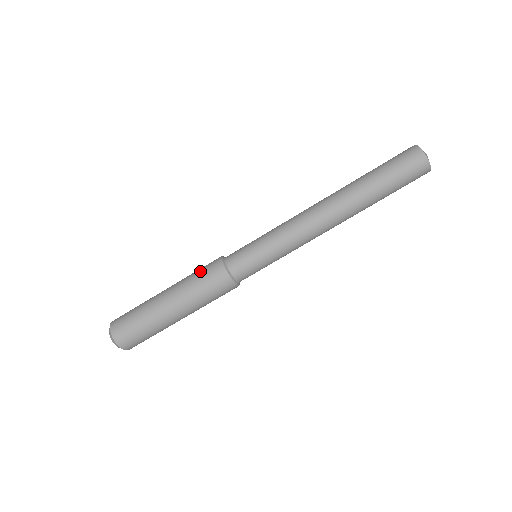
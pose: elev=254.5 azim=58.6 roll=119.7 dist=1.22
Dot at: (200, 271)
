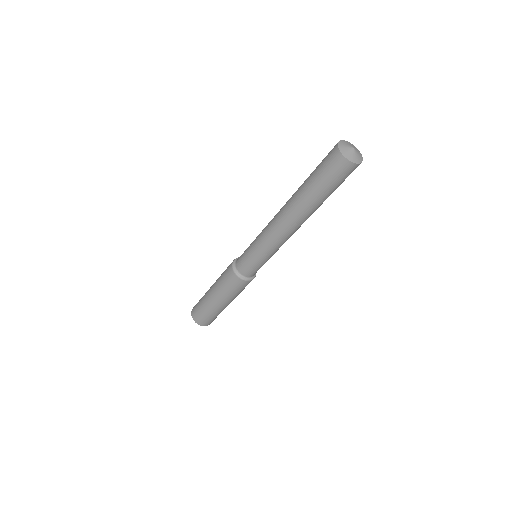
Dot at: (232, 289)
